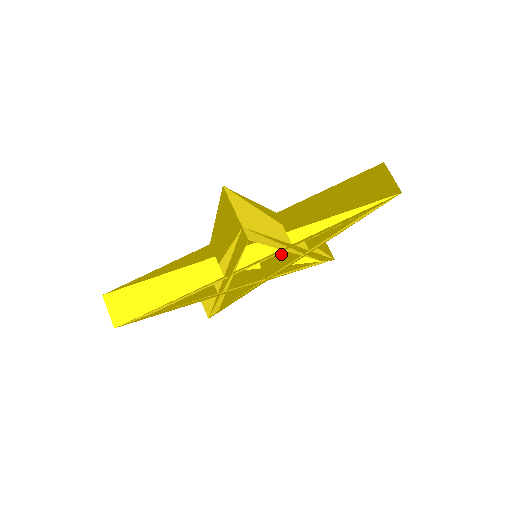
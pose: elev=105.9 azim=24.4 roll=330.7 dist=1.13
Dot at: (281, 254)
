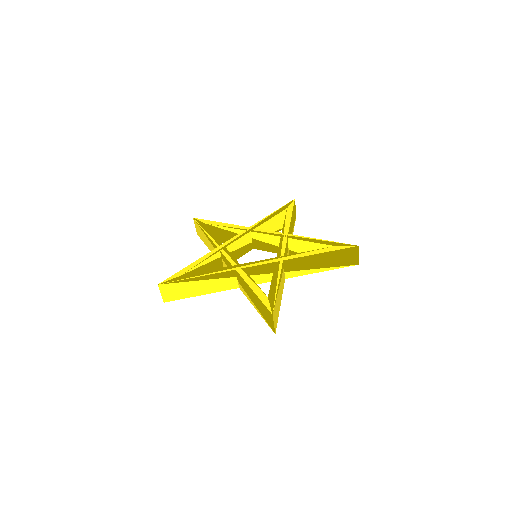
Dot at: (270, 245)
